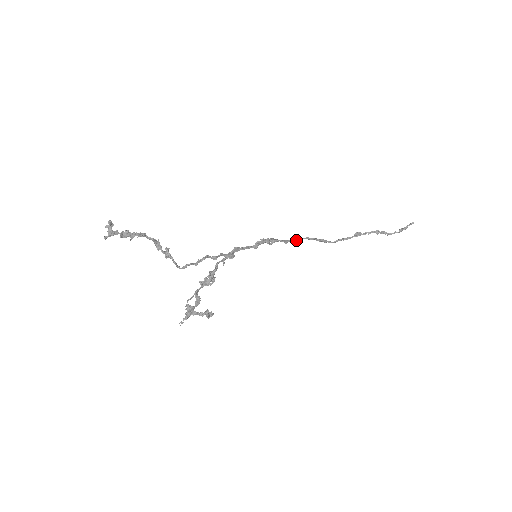
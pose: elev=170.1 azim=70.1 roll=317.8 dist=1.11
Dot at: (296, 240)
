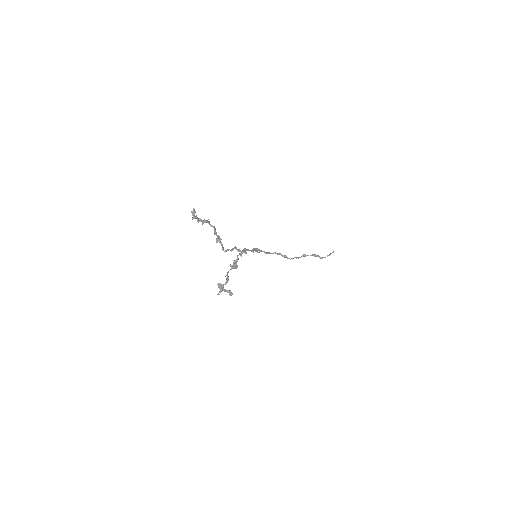
Dot at: (271, 253)
